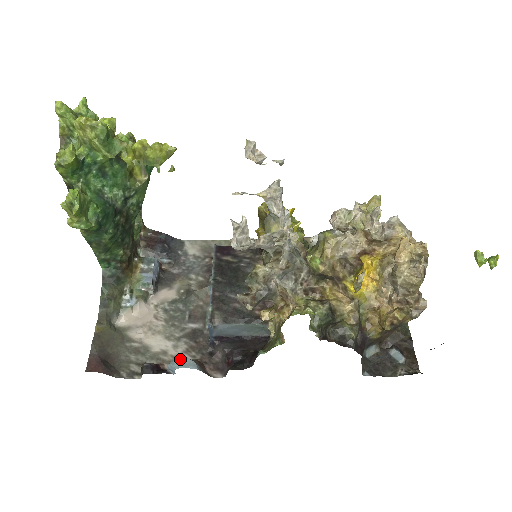
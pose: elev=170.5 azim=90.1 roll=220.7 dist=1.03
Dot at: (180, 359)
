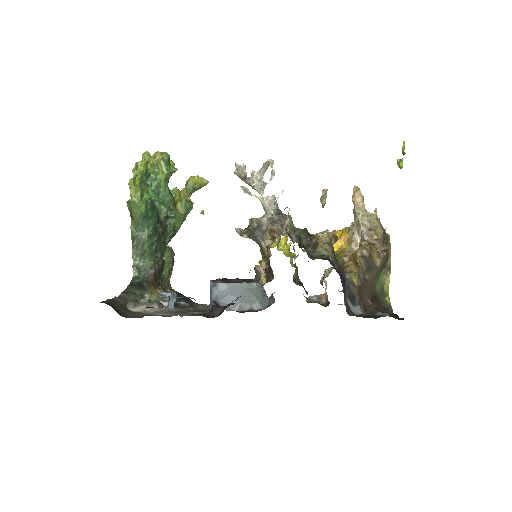
Dot at: (181, 297)
